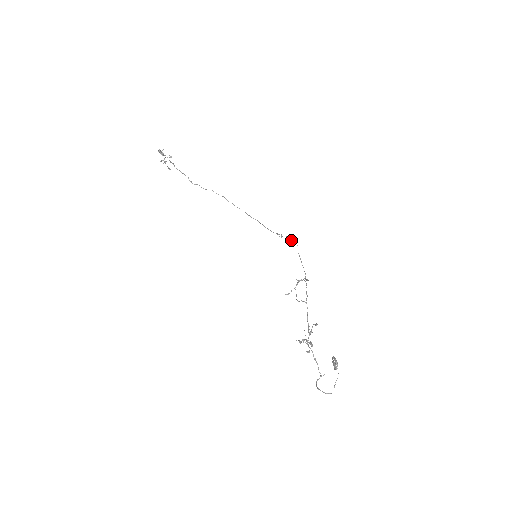
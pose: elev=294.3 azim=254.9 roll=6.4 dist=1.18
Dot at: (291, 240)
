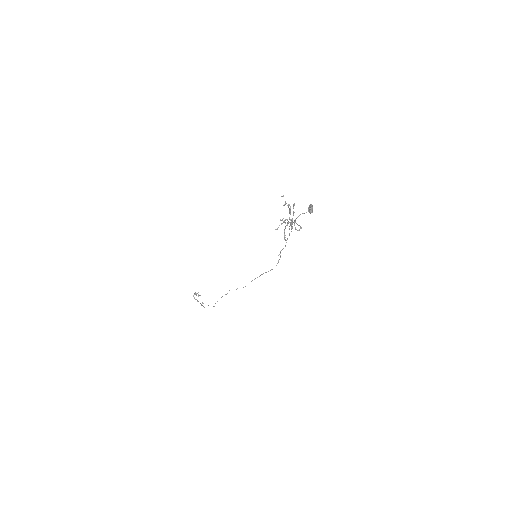
Dot at: occluded
